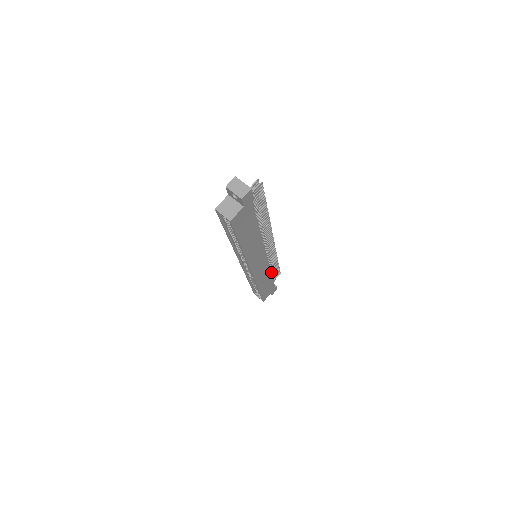
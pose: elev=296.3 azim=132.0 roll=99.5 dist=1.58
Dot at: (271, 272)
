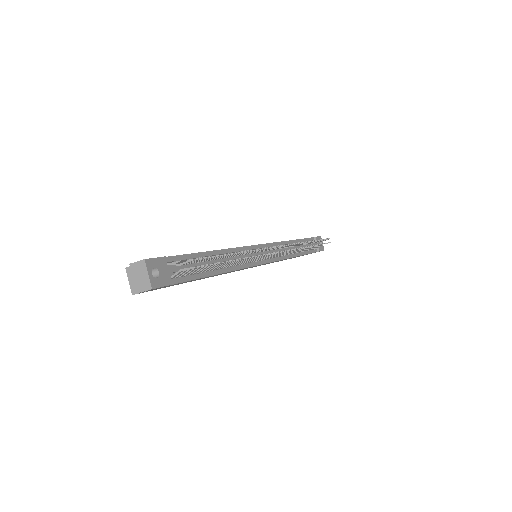
Dot at: (303, 250)
